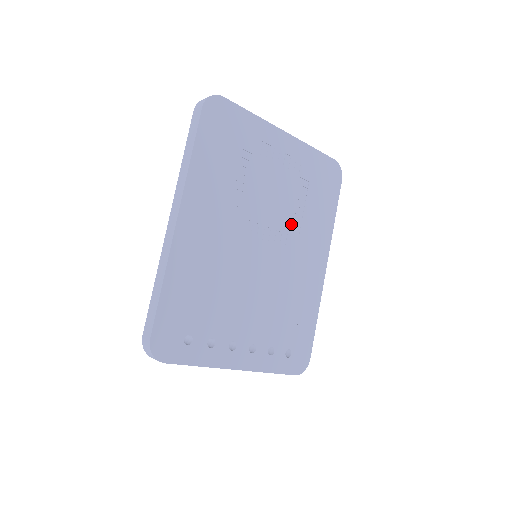
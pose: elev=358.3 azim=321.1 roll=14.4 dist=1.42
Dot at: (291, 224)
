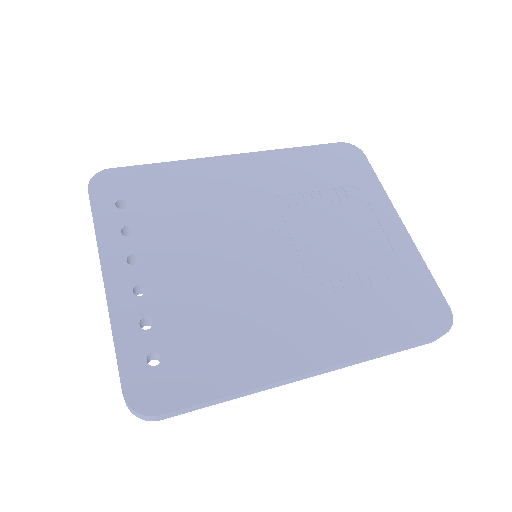
Dot at: (323, 278)
